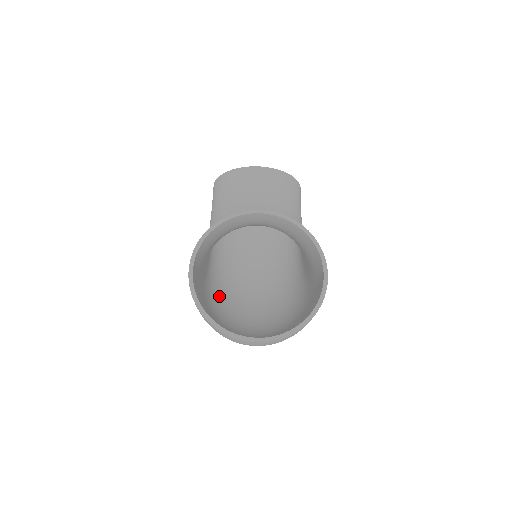
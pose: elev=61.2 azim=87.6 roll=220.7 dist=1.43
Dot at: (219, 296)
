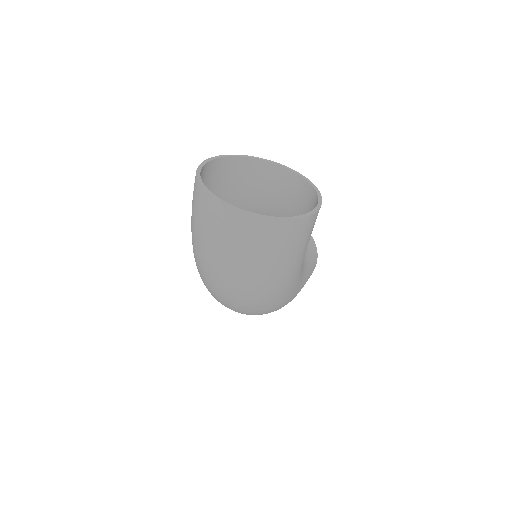
Dot at: occluded
